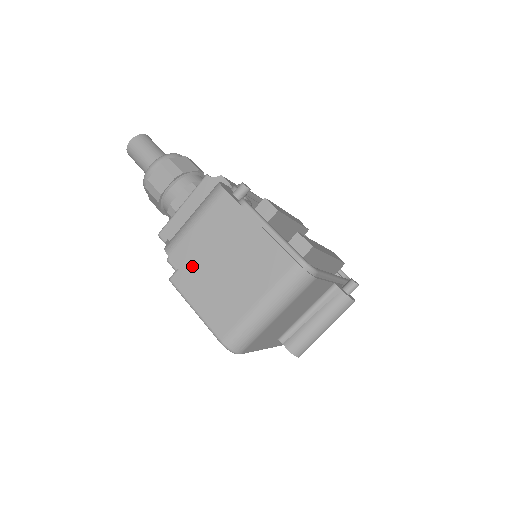
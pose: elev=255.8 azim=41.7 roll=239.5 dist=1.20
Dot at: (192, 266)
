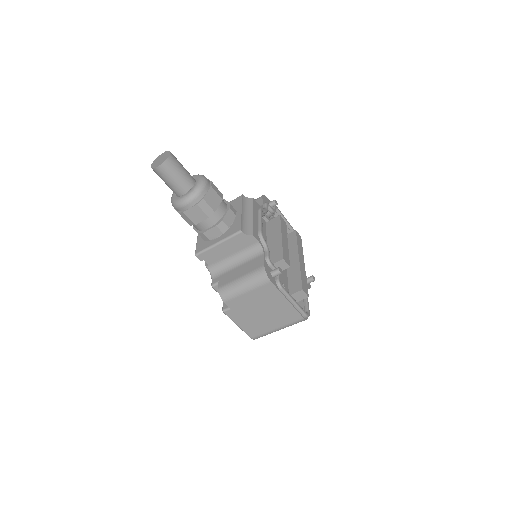
Dot at: (240, 310)
